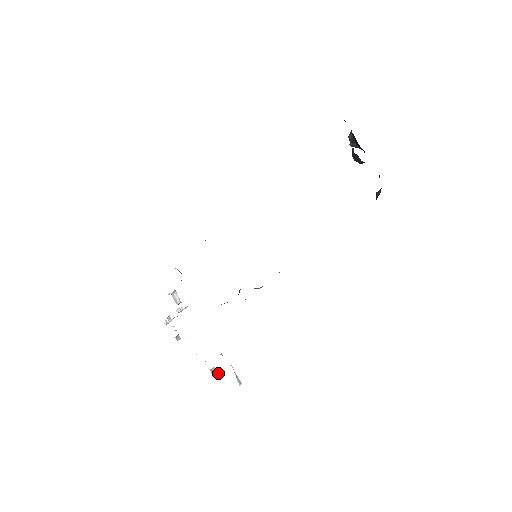
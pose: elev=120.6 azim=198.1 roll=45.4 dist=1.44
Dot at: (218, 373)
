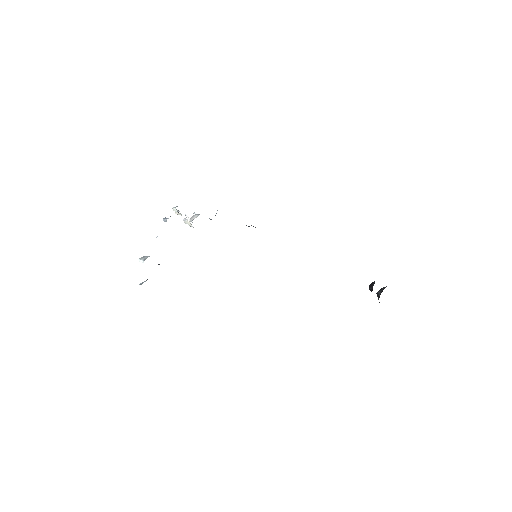
Dot at: occluded
